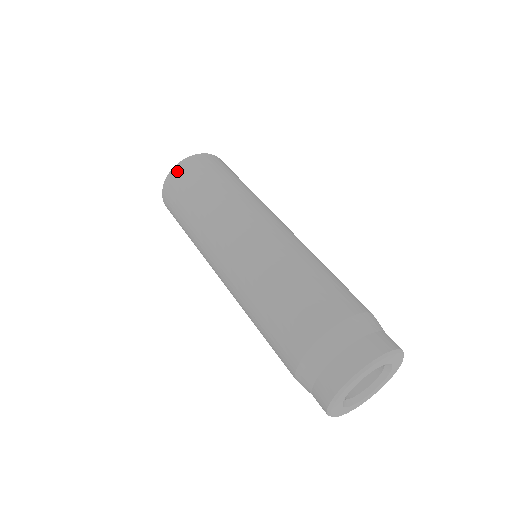
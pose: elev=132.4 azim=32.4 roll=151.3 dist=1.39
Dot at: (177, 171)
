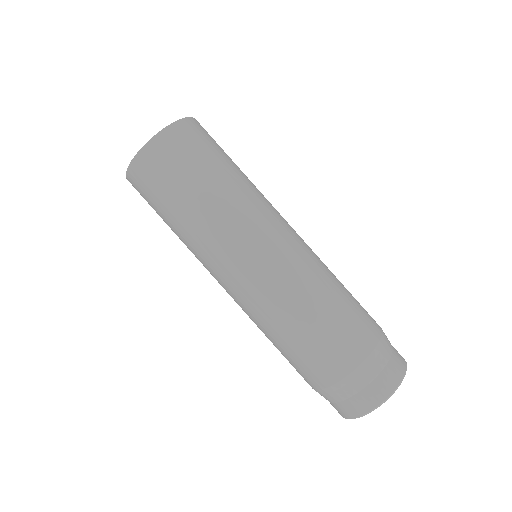
Dot at: (157, 147)
